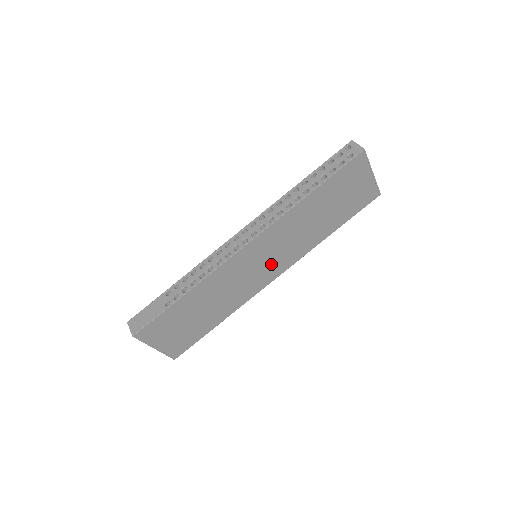
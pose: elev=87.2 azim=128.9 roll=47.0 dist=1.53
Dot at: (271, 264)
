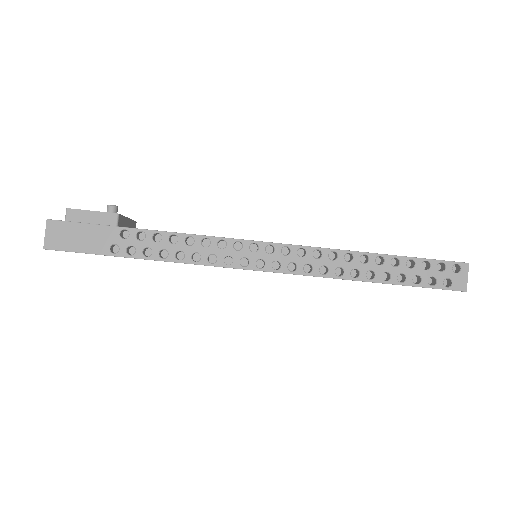
Dot at: occluded
